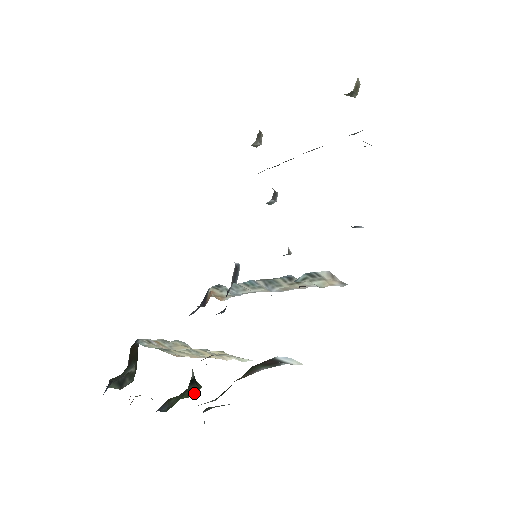
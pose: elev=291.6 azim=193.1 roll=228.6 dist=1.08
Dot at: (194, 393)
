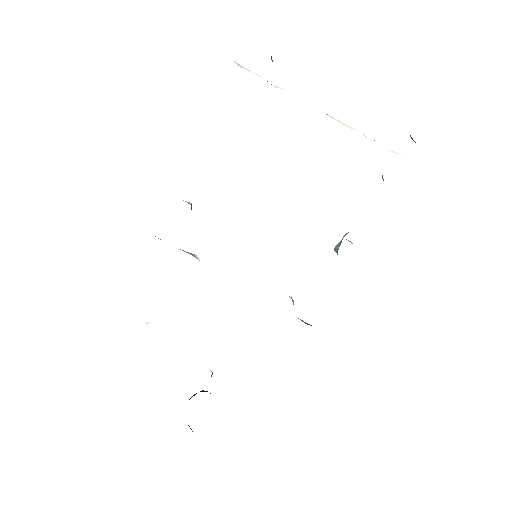
Dot at: occluded
